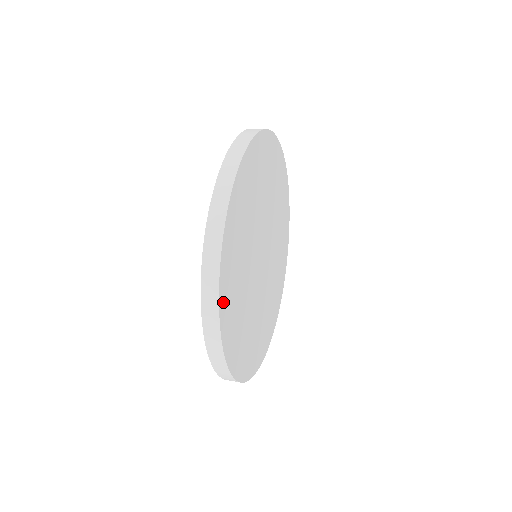
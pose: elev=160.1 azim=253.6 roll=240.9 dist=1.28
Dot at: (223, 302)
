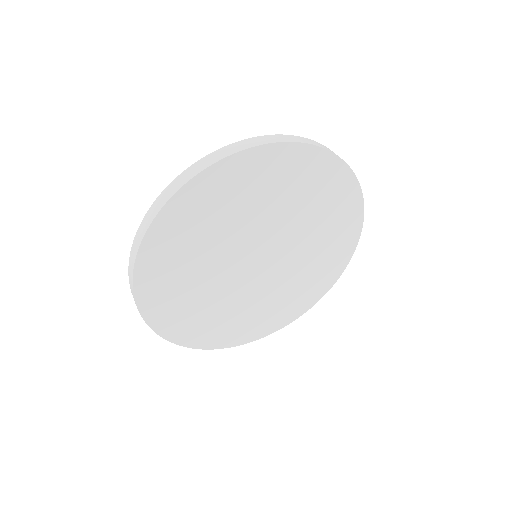
Dot at: (193, 341)
